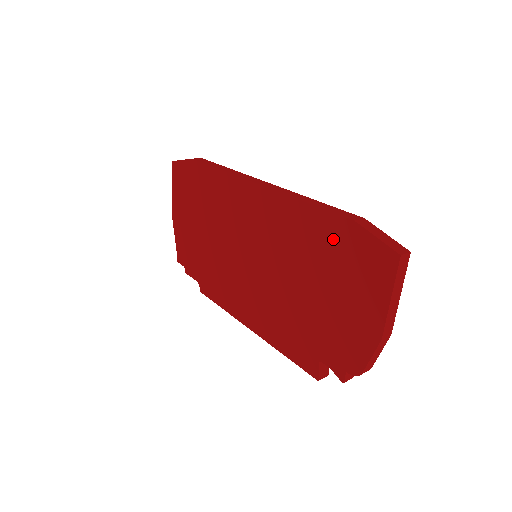
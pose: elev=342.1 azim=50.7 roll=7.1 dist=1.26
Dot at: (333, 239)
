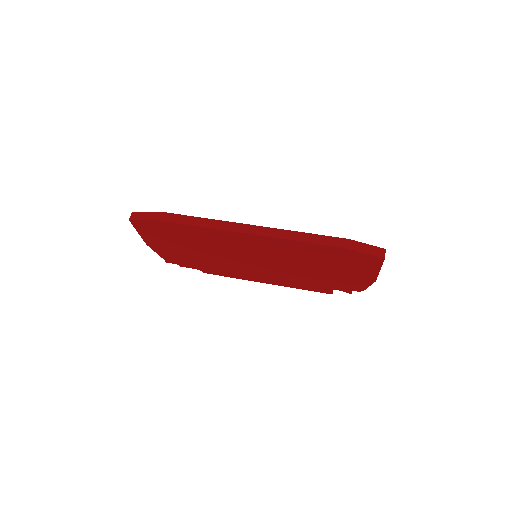
Dot at: (331, 254)
